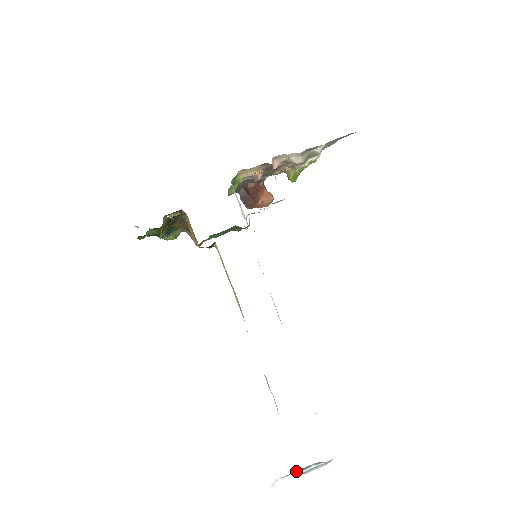
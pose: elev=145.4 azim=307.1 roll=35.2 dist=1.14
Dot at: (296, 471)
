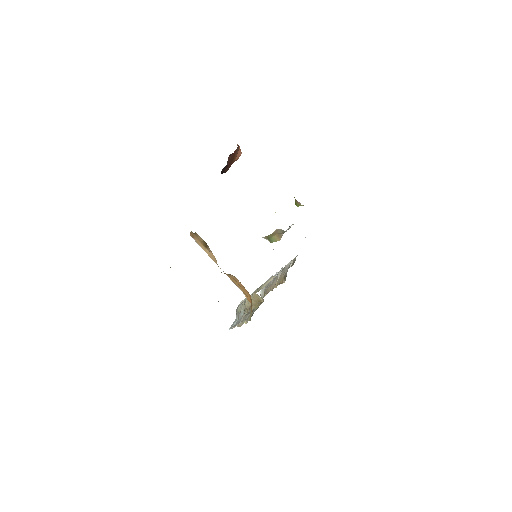
Dot at: occluded
